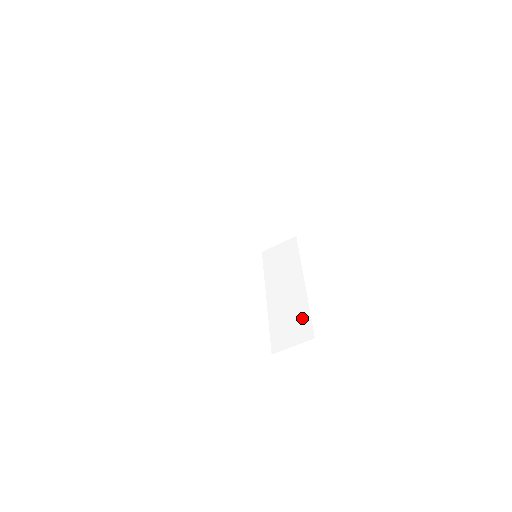
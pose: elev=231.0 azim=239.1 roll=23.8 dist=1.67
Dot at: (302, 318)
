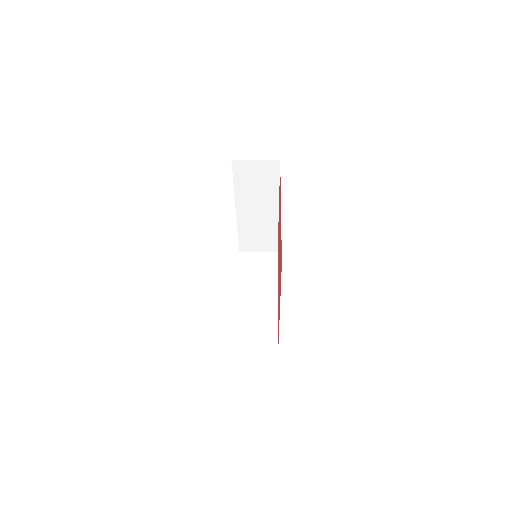
Dot at: (270, 238)
